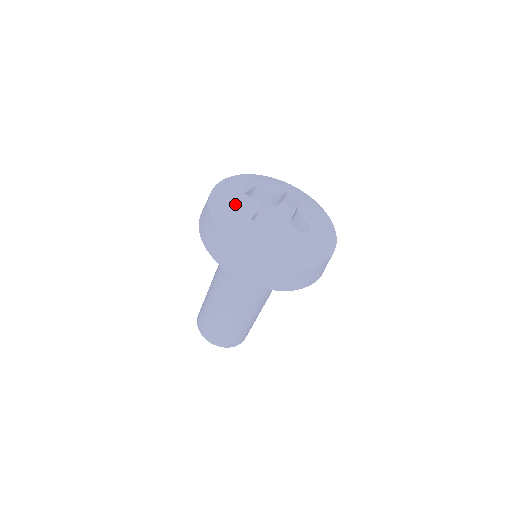
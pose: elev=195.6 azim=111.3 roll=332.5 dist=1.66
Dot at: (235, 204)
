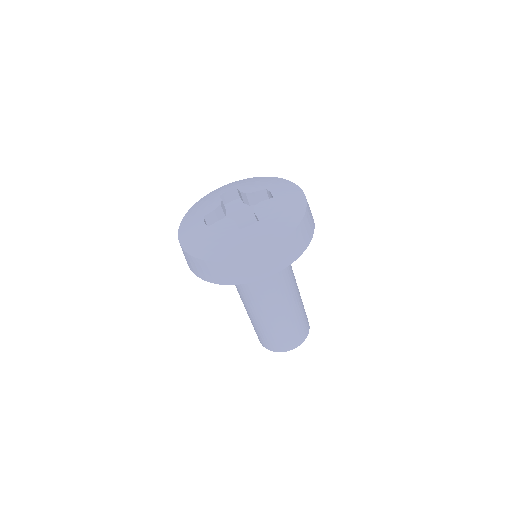
Dot at: (204, 206)
